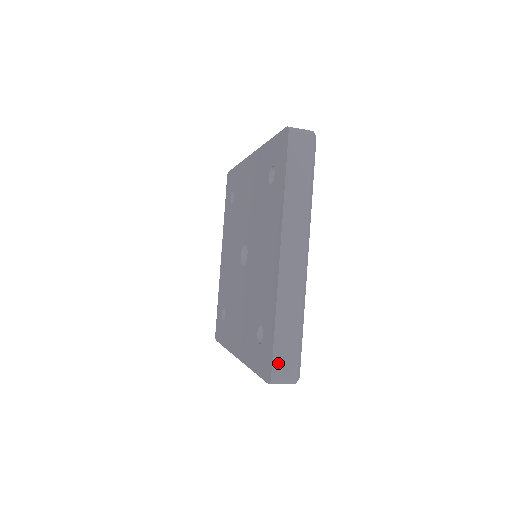
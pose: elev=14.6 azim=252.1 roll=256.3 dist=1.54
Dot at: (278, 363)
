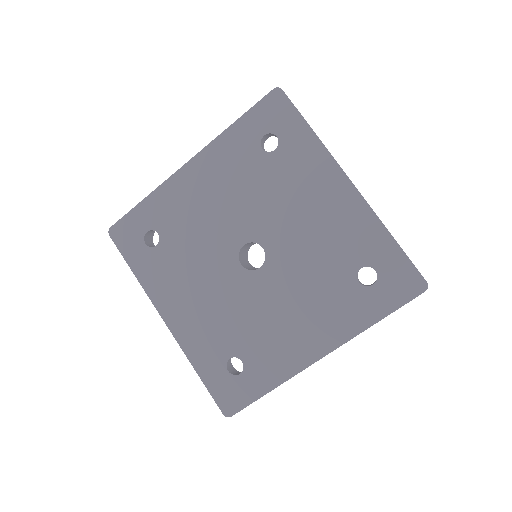
Dot at: occluded
